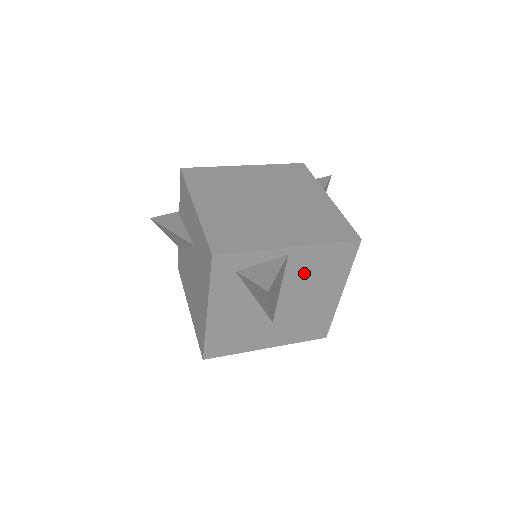
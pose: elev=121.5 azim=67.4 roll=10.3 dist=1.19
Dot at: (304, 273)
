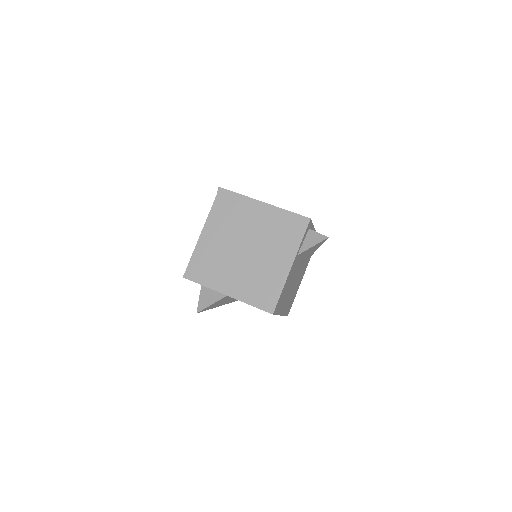
Dot at: occluded
